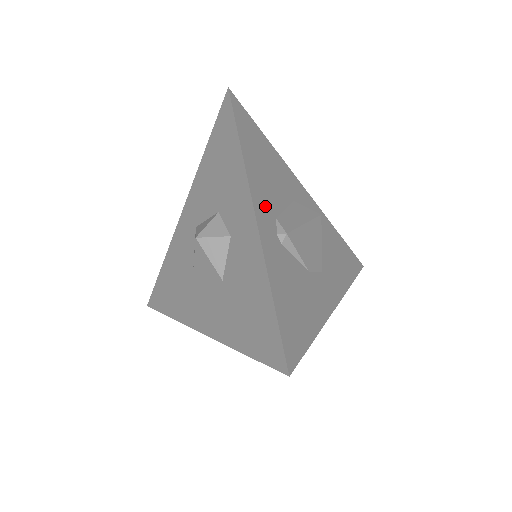
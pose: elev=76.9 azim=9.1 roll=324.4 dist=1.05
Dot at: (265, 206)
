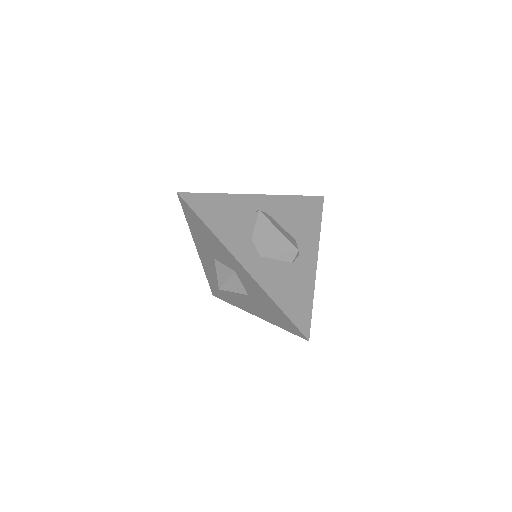
Dot at: (269, 206)
